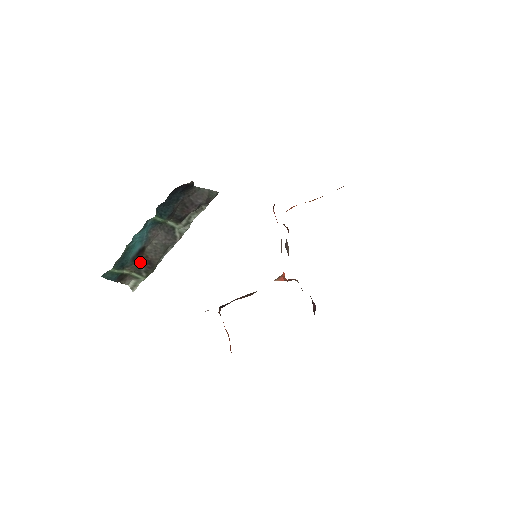
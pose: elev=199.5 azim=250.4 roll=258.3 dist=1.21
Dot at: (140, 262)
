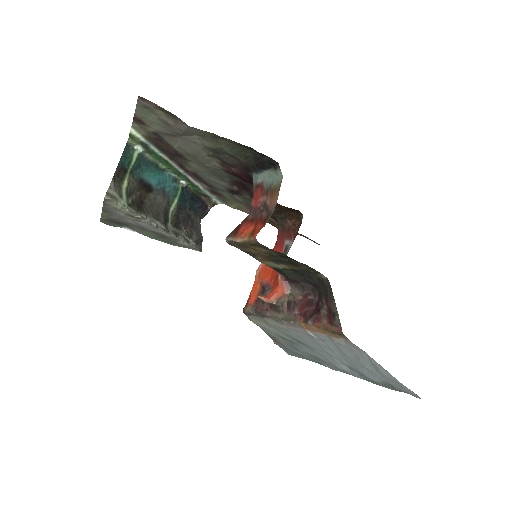
Dot at: (138, 192)
